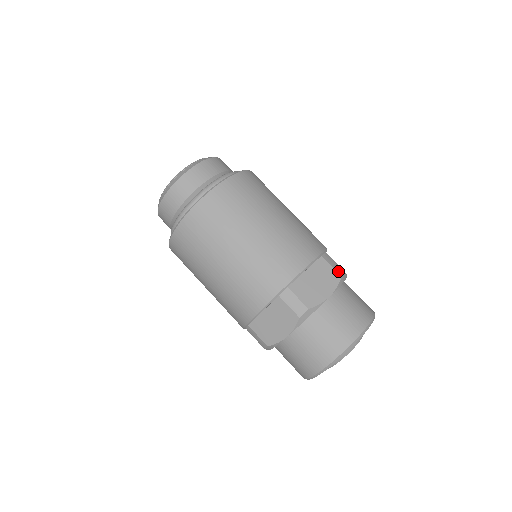
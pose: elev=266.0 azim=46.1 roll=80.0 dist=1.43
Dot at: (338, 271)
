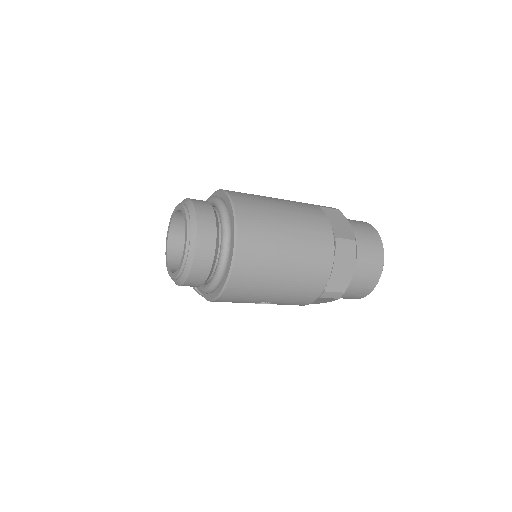
Dot at: (334, 209)
